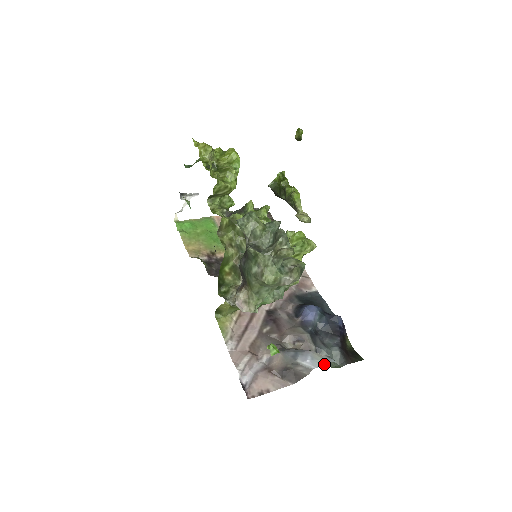
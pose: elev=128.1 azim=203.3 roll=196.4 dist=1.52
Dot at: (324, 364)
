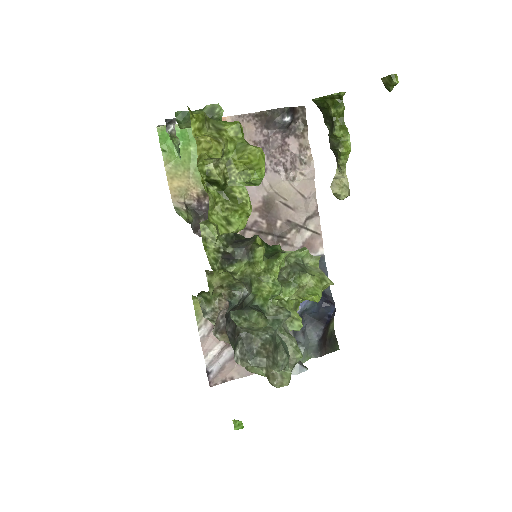
Dot at: occluded
